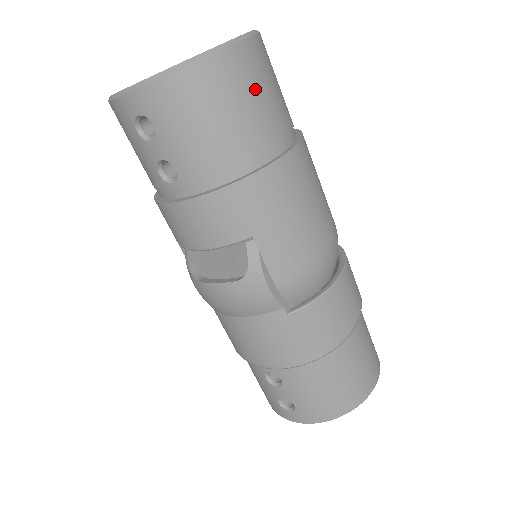
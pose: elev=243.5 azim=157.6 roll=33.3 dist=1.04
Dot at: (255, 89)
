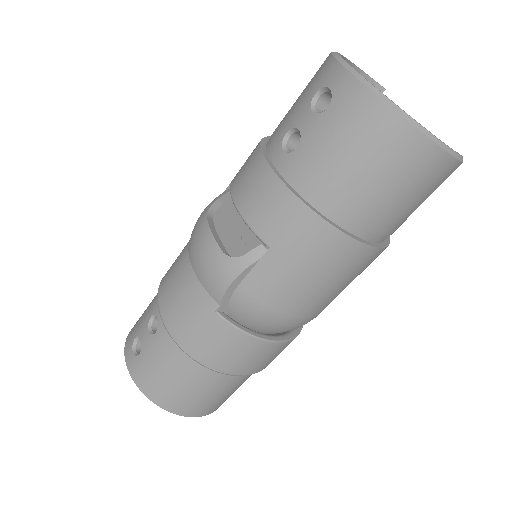
Dot at: (406, 185)
